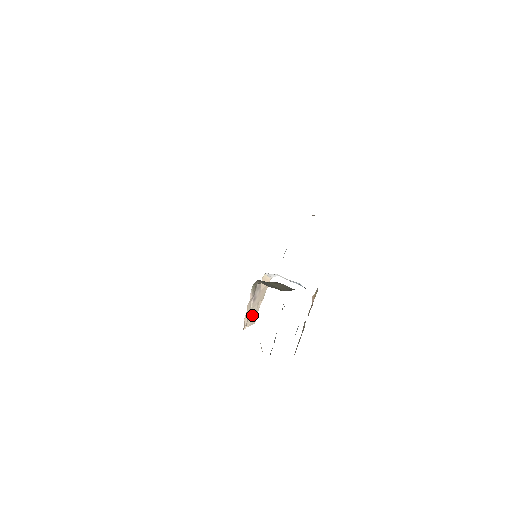
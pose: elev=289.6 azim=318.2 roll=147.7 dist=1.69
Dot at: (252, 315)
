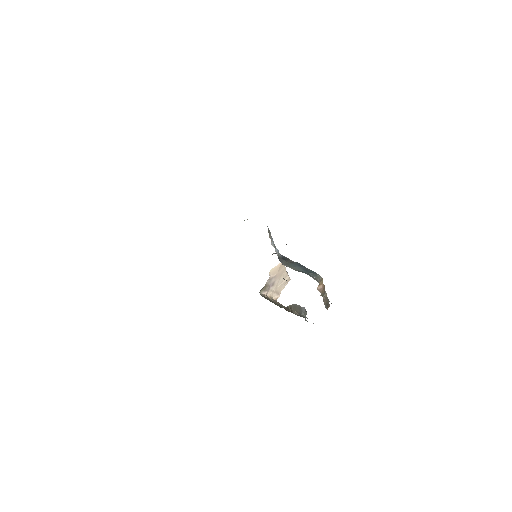
Dot at: (281, 285)
